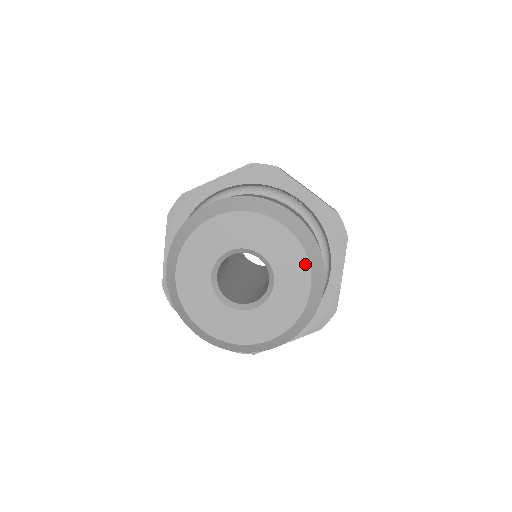
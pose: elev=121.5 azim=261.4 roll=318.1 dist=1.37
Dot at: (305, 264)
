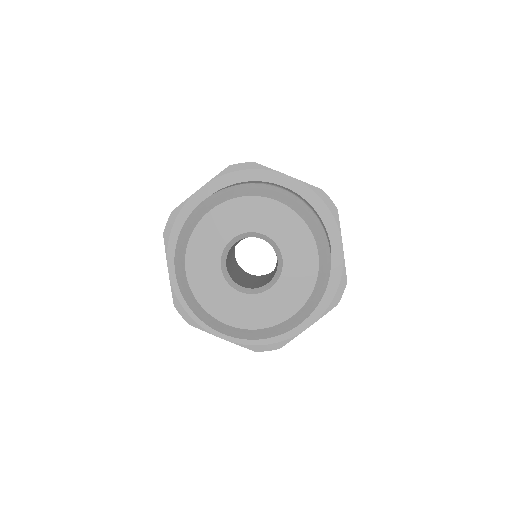
Dot at: (306, 232)
